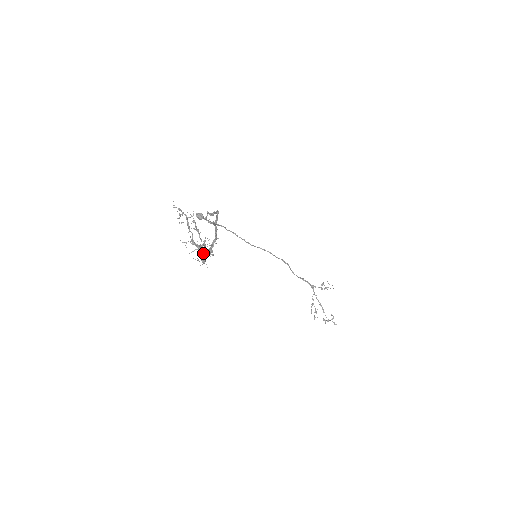
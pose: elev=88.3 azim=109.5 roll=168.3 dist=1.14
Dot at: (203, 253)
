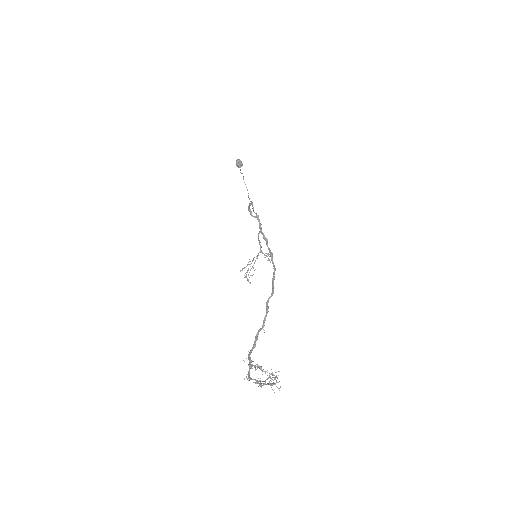
Dot at: (257, 382)
